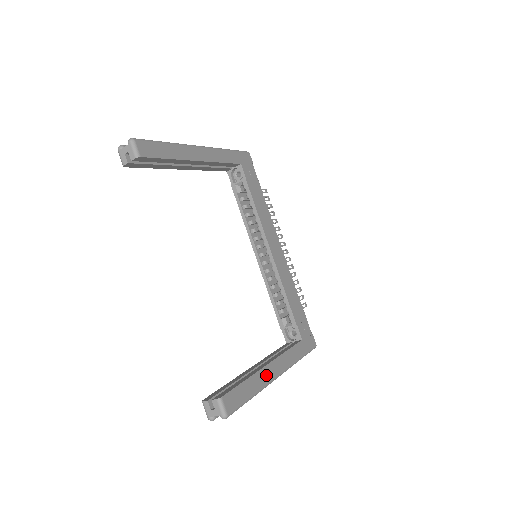
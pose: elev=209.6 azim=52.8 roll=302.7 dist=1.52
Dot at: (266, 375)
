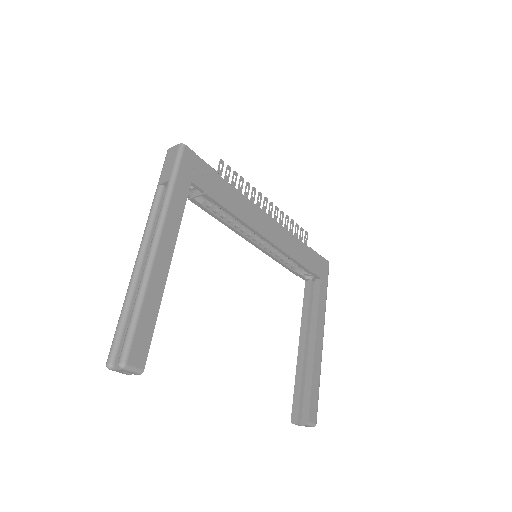
Dot at: (318, 355)
